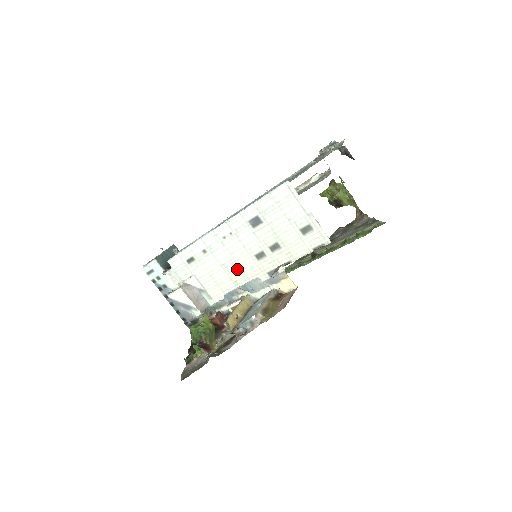
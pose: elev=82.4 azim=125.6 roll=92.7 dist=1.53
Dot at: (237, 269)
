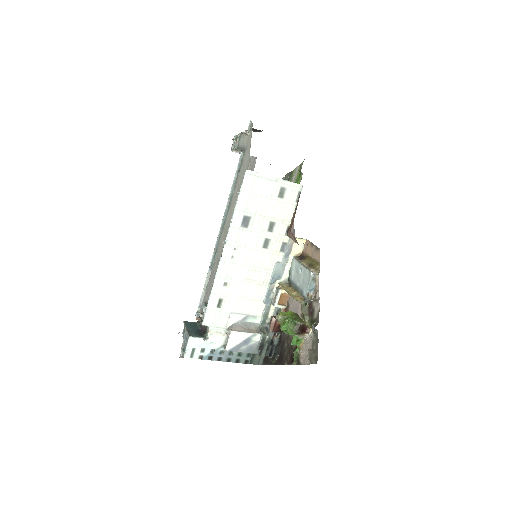
Dot at: (258, 272)
